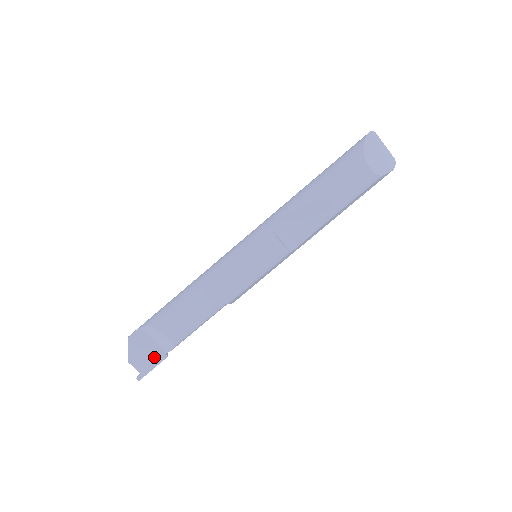
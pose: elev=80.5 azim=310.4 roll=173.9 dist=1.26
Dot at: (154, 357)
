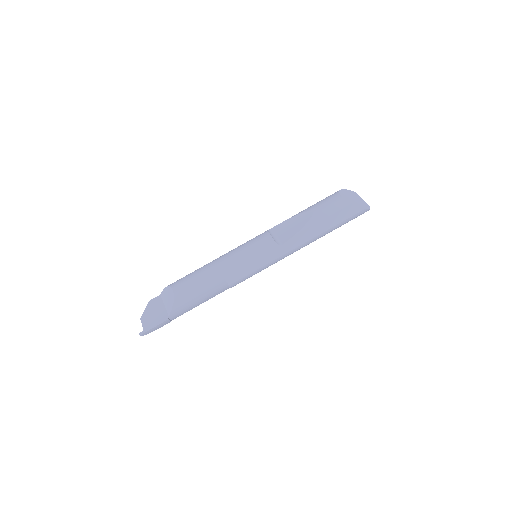
Dot at: (159, 318)
